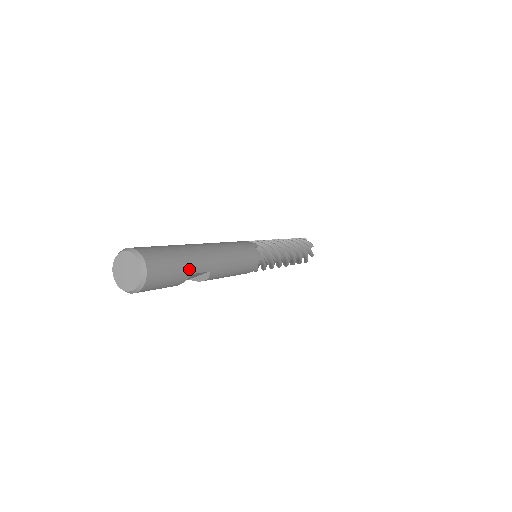
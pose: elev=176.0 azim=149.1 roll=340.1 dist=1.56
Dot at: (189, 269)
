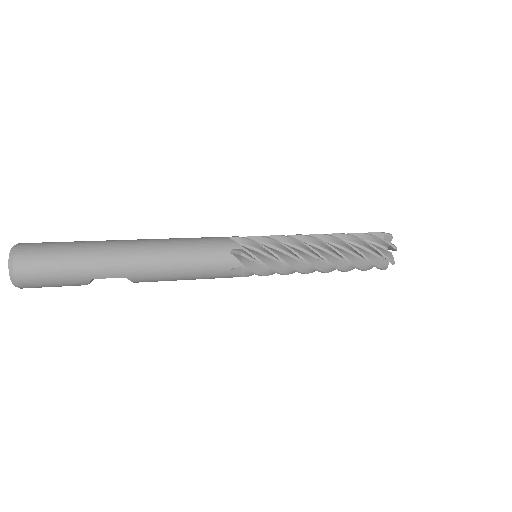
Dot at: (85, 274)
